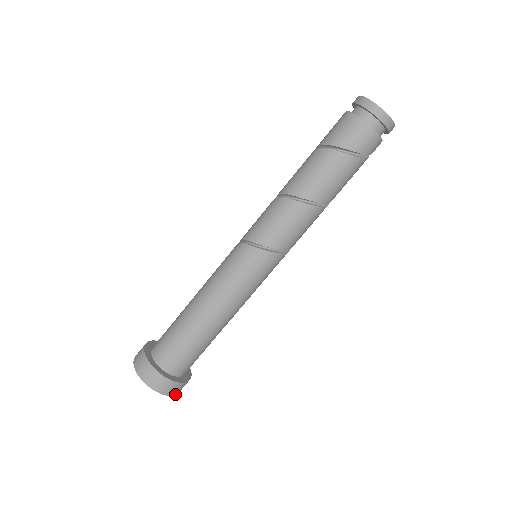
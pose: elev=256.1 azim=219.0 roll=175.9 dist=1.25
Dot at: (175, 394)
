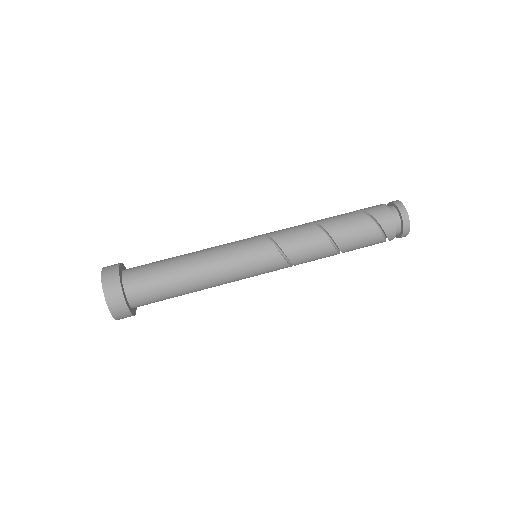
Dot at: (106, 296)
